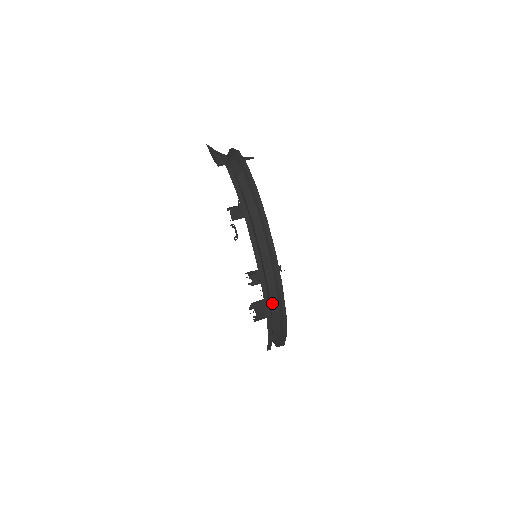
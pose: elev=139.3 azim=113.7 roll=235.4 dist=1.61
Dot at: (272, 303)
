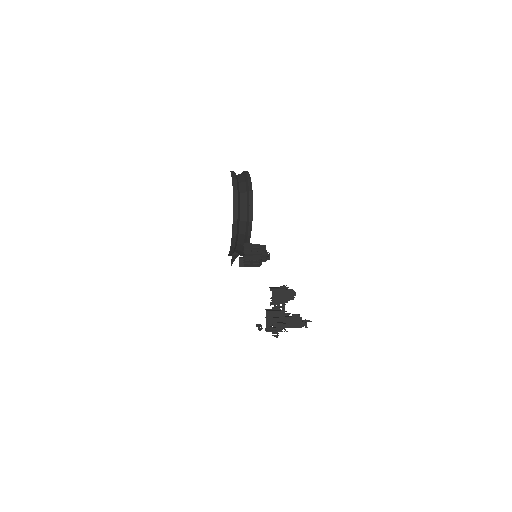
Dot at: occluded
